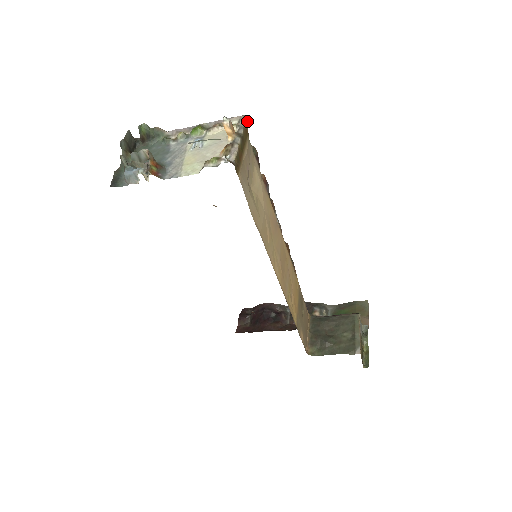
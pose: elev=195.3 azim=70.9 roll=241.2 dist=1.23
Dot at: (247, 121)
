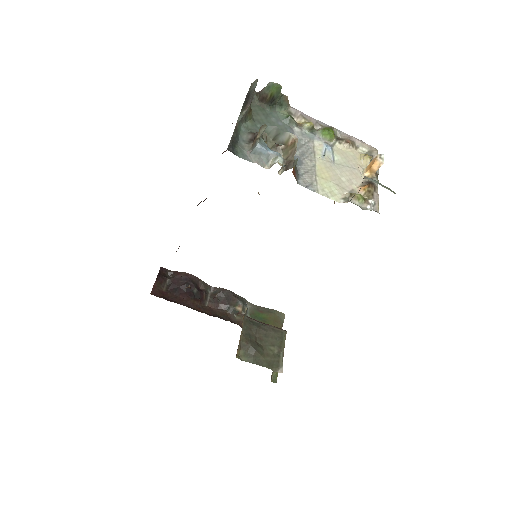
Dot at: occluded
